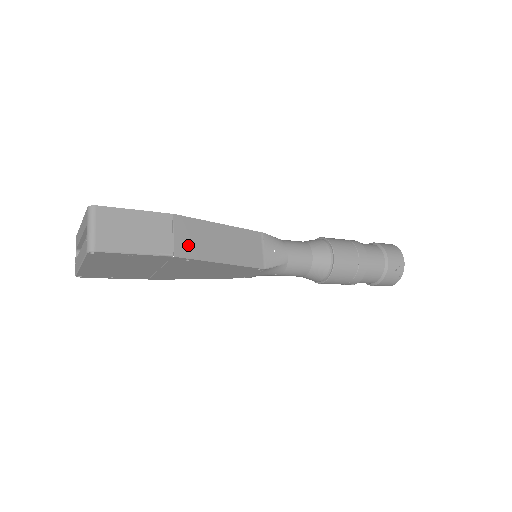
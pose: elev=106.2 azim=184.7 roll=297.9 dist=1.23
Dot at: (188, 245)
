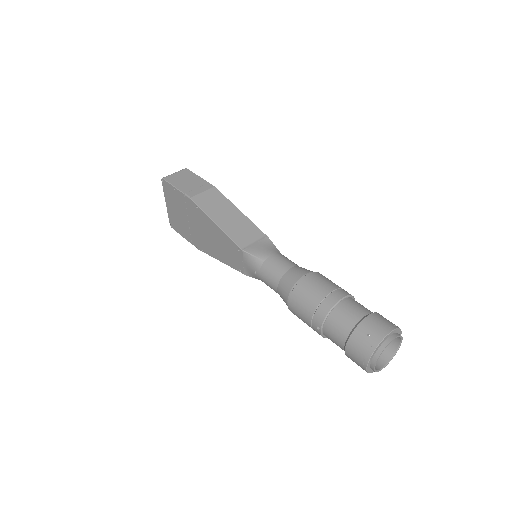
Dot at: (205, 201)
